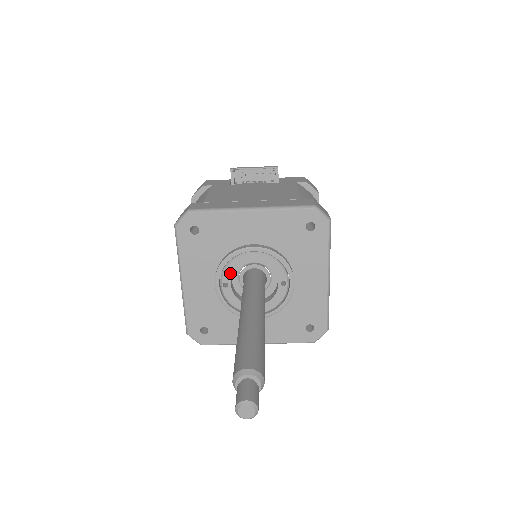
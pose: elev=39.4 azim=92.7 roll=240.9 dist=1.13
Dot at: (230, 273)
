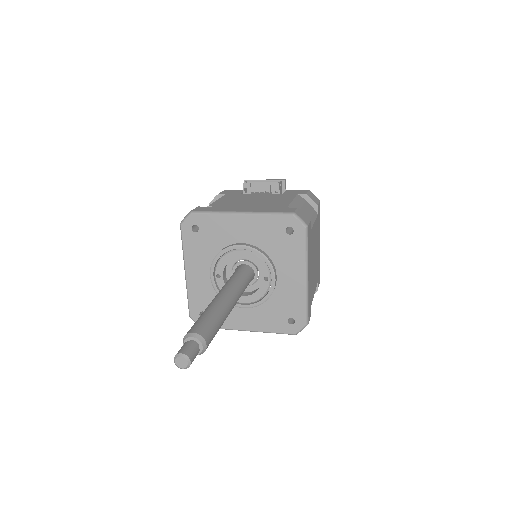
Dot at: (222, 266)
